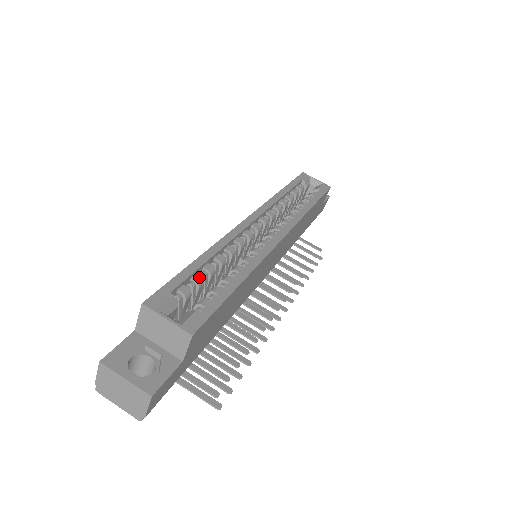
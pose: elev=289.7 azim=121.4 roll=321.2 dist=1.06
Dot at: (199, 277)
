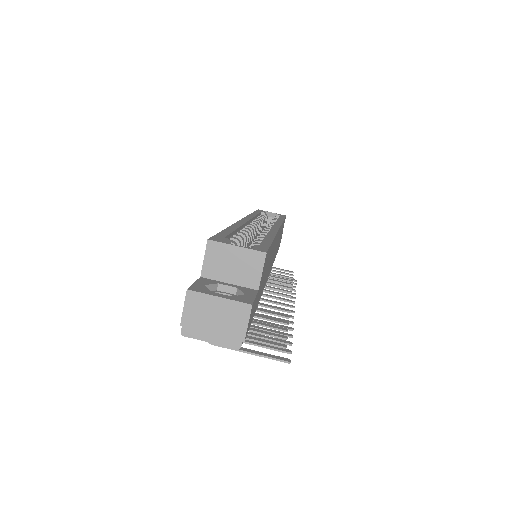
Dot at: (236, 238)
